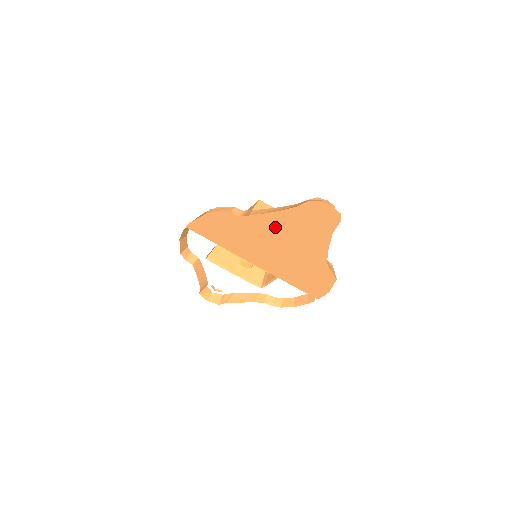
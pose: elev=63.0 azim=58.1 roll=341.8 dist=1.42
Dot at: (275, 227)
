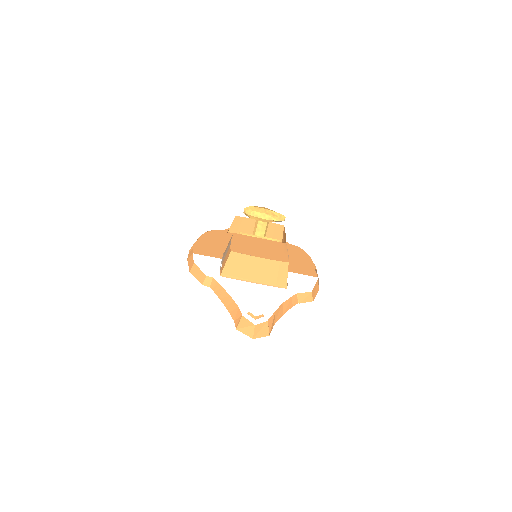
Dot at: occluded
